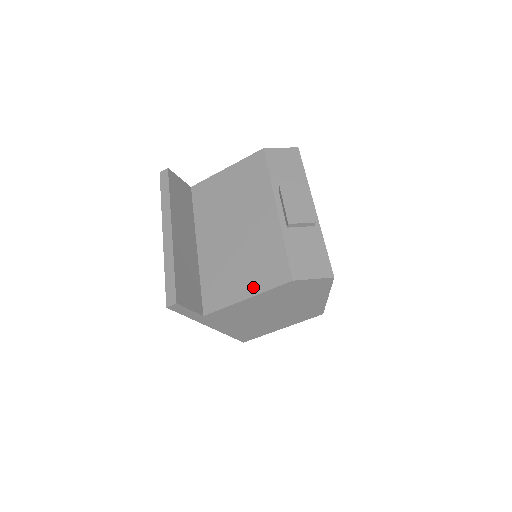
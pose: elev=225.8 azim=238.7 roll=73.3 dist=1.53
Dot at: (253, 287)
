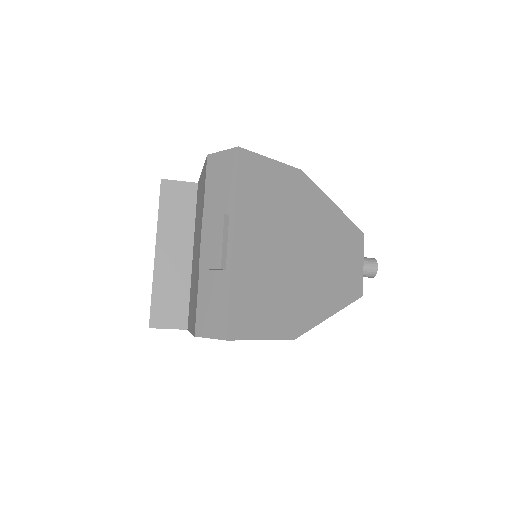
Dot at: occluded
